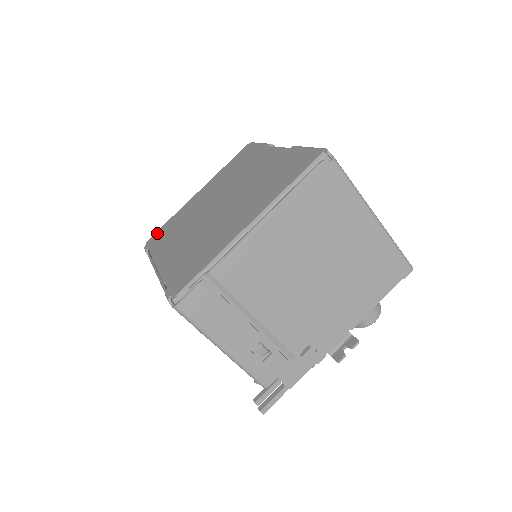
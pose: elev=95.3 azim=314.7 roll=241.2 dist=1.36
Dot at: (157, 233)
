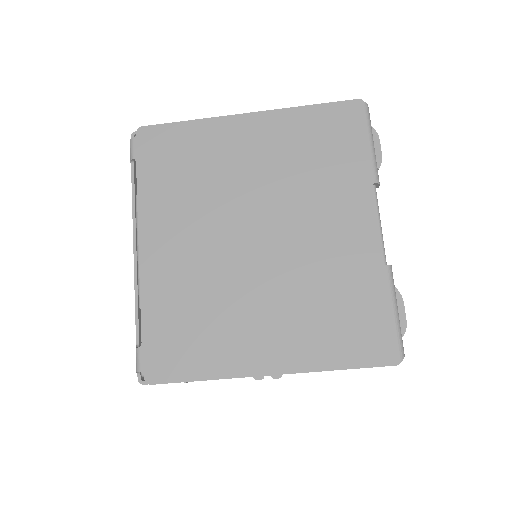
Dot at: (158, 134)
